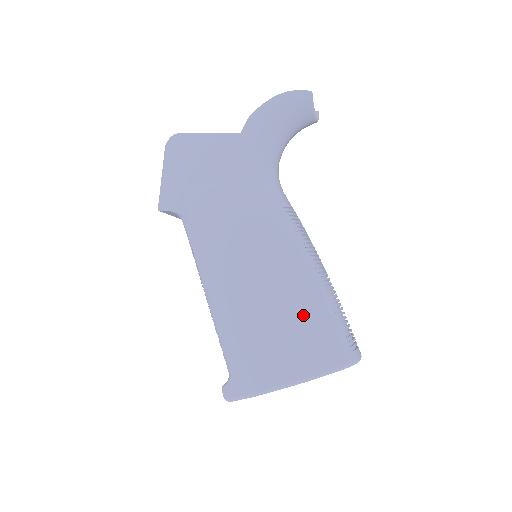
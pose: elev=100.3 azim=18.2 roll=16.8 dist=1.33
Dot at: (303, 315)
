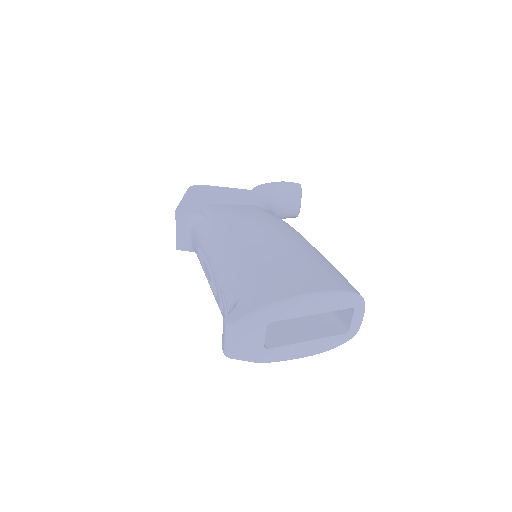
Dot at: (313, 260)
